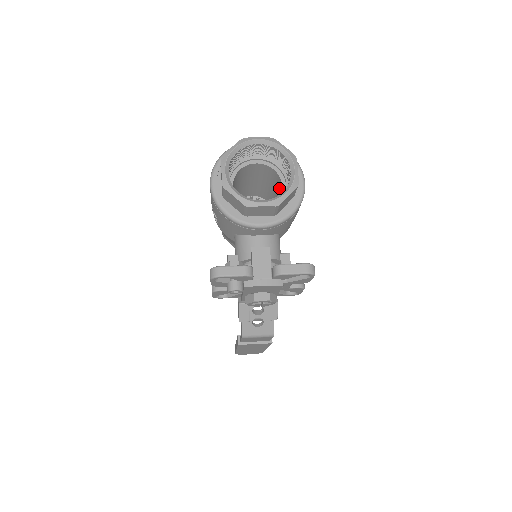
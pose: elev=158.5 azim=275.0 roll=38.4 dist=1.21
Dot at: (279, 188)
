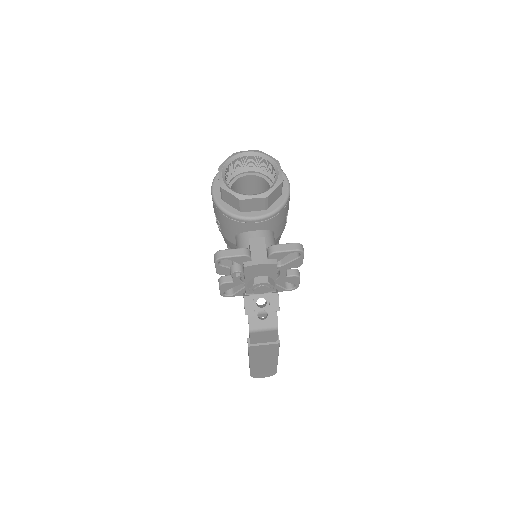
Dot at: occluded
